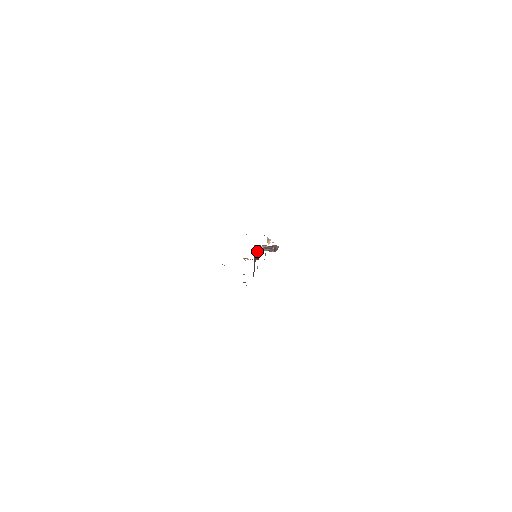
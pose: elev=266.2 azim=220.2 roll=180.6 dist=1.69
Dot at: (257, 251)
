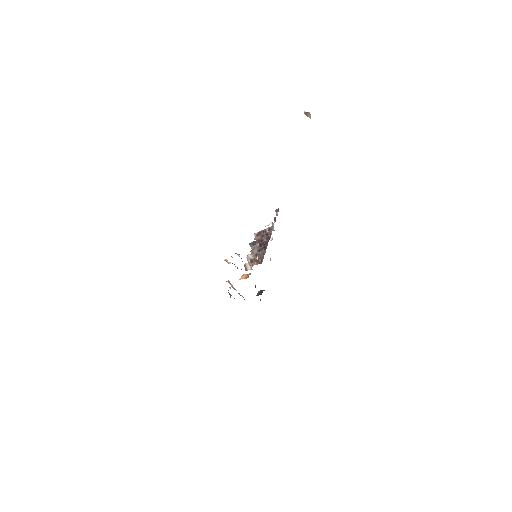
Dot at: (246, 270)
